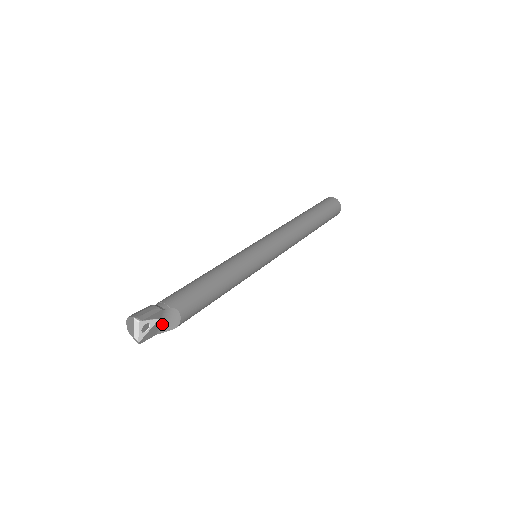
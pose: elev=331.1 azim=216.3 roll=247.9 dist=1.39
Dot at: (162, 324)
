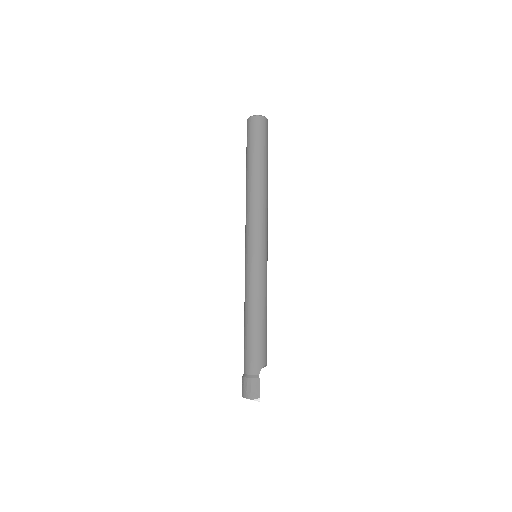
Dot at: occluded
